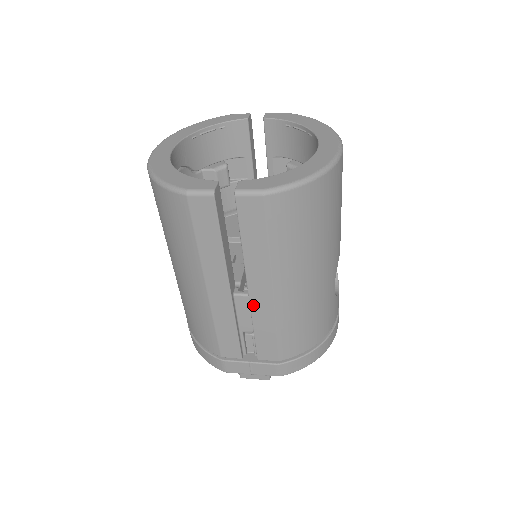
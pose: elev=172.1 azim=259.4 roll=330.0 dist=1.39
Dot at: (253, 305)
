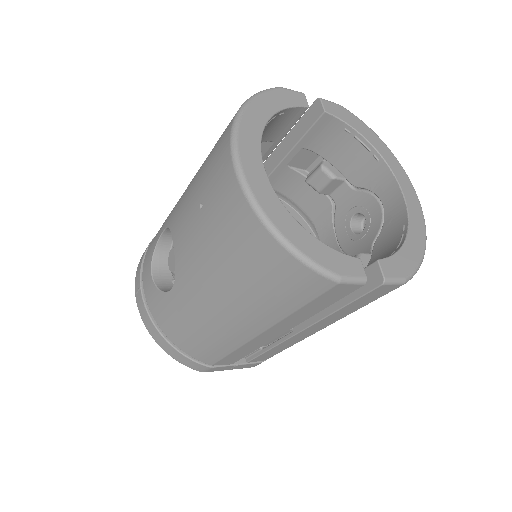
Dot at: (292, 338)
